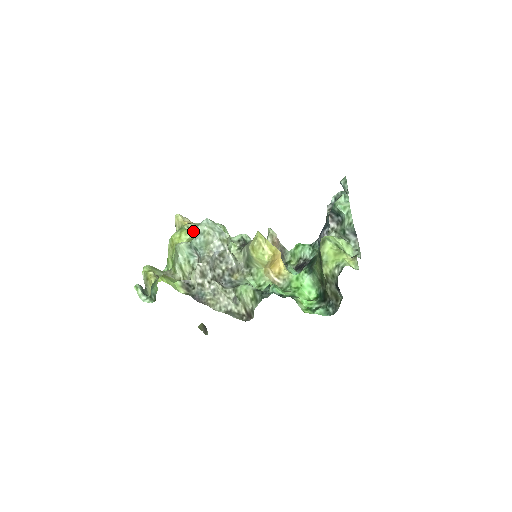
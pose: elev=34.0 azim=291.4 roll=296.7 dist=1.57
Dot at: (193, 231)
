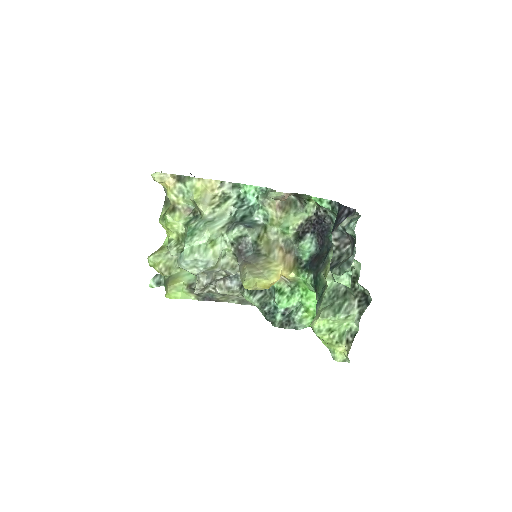
Dot at: (180, 205)
